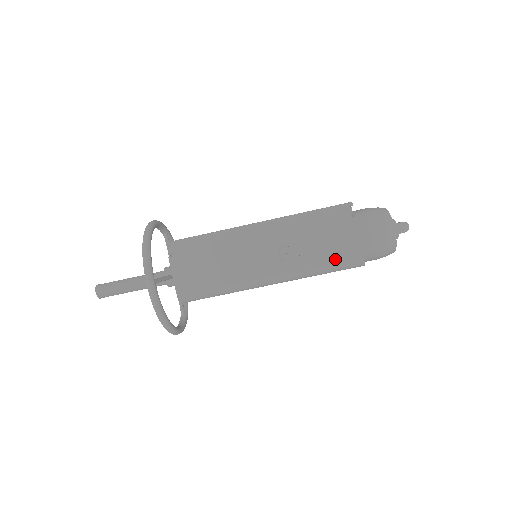
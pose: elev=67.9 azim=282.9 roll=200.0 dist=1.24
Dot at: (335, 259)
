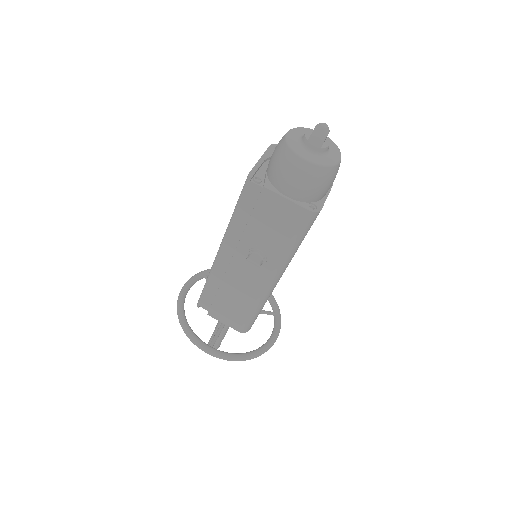
Dot at: (291, 232)
